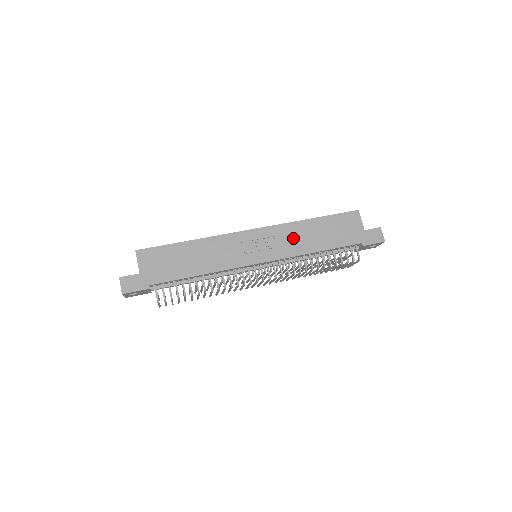
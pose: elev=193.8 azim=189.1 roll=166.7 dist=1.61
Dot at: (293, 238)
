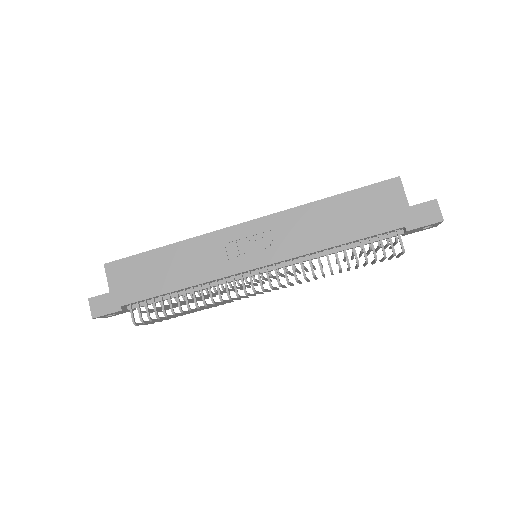
Dot at: (300, 229)
